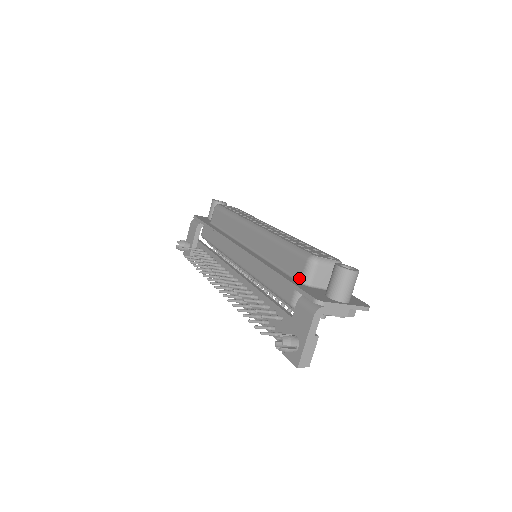
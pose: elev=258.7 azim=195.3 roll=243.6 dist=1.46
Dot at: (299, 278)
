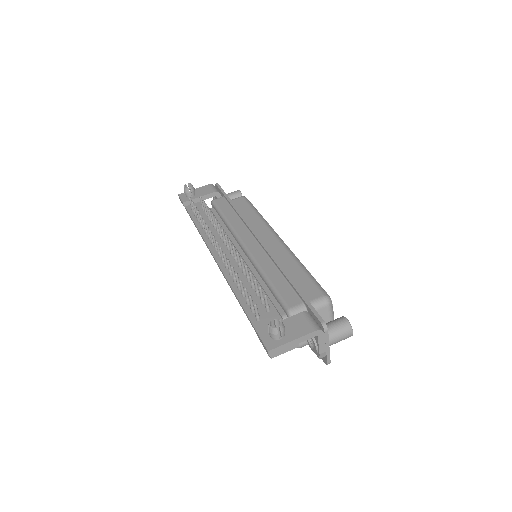
Dot at: occluded
